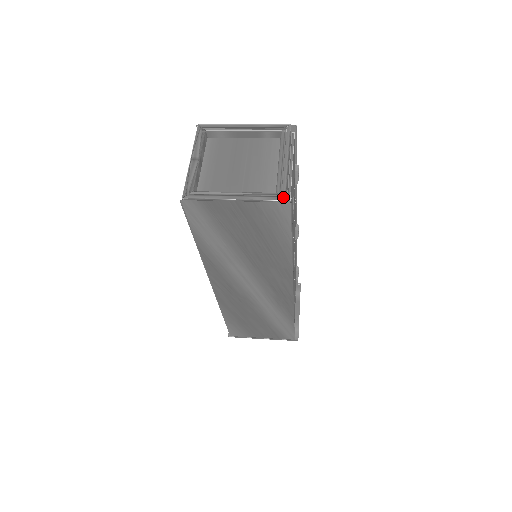
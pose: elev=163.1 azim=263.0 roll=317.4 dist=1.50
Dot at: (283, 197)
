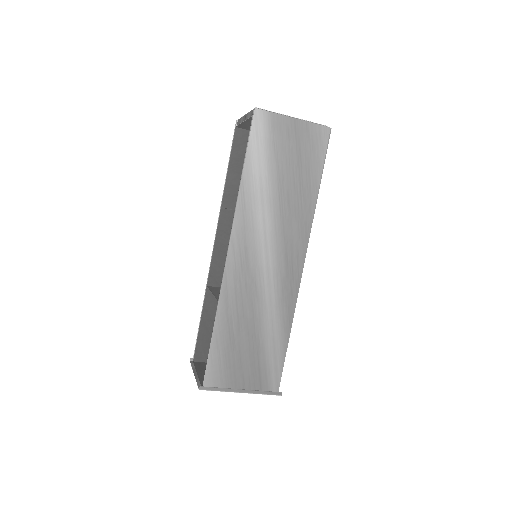
Dot at: (325, 126)
